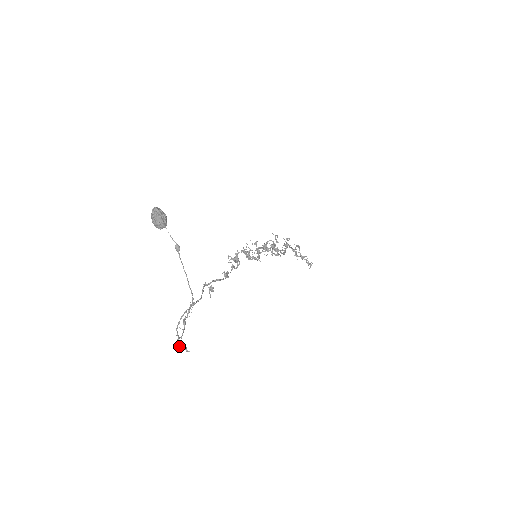
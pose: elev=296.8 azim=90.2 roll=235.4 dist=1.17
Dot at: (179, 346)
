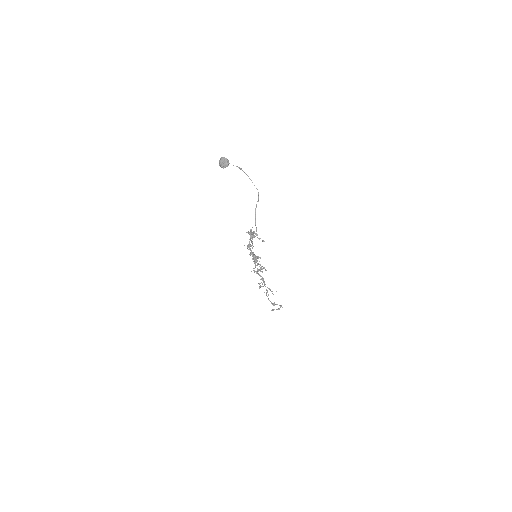
Dot at: (259, 239)
